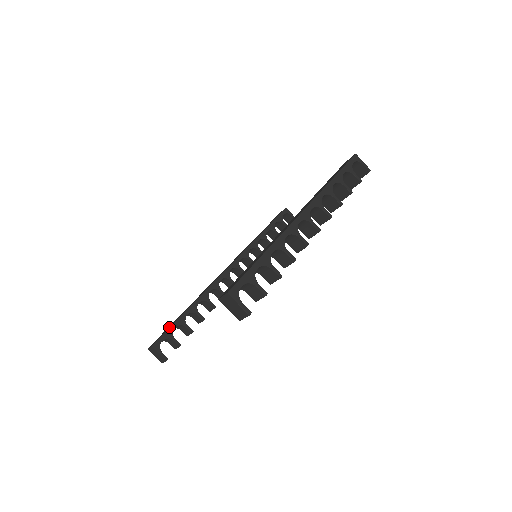
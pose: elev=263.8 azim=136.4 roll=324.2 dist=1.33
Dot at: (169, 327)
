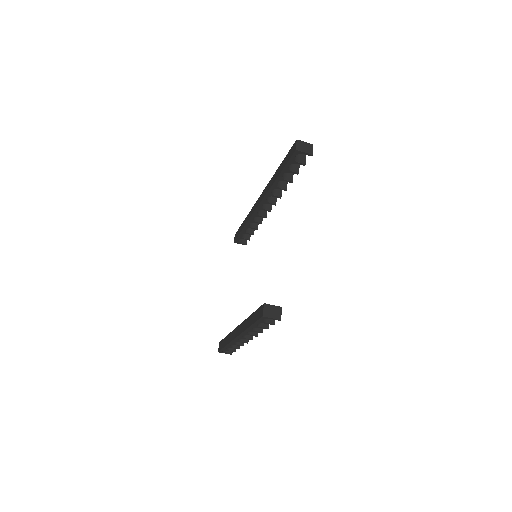
Dot at: (238, 235)
